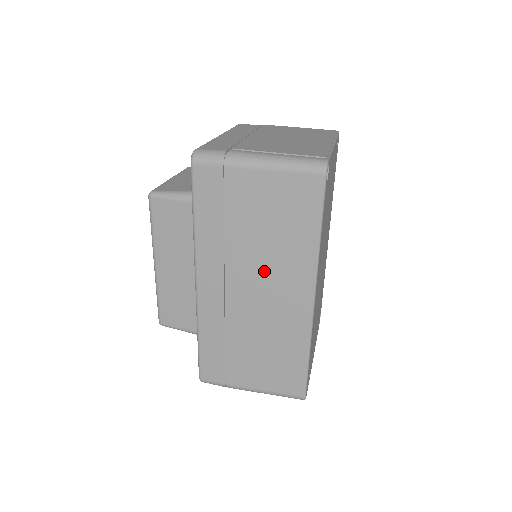
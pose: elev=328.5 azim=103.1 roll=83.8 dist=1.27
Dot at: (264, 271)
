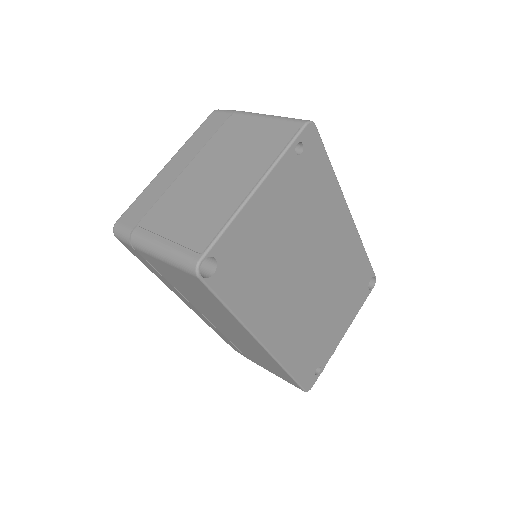
Dot at: (215, 316)
